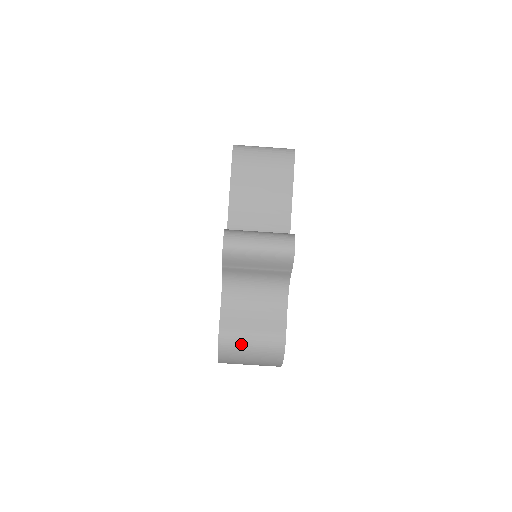
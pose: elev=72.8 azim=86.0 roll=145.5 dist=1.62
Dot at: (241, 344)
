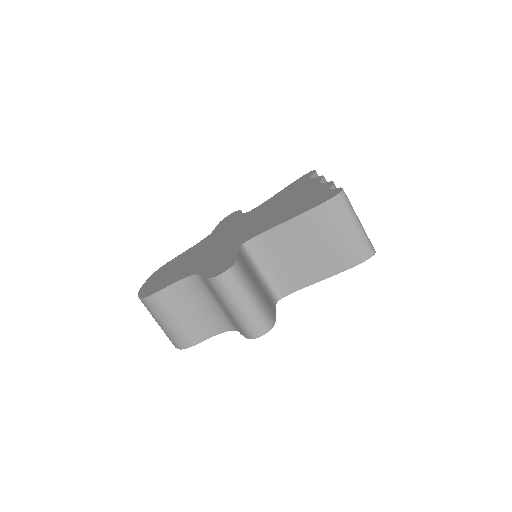
Dot at: (159, 315)
